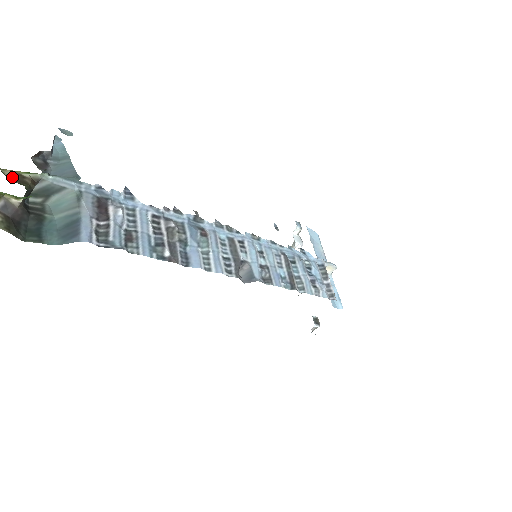
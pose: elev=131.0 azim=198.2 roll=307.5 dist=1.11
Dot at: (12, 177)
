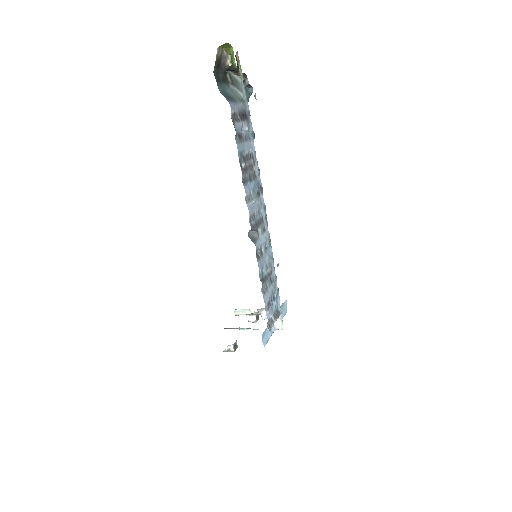
Dot at: (236, 58)
